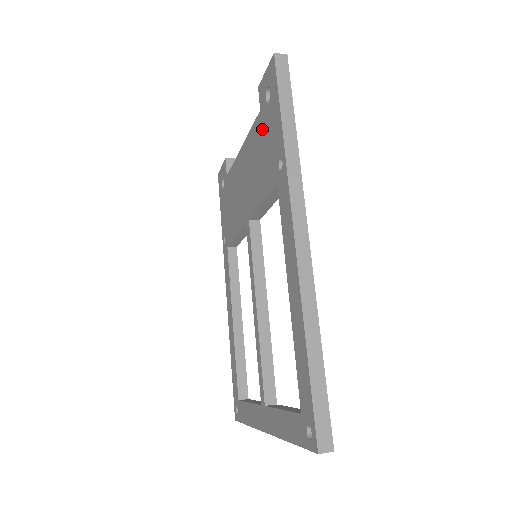
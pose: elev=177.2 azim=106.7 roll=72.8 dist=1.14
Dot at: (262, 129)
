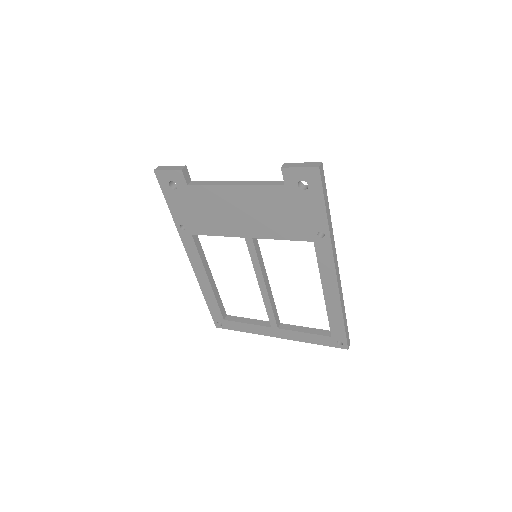
Dot at: (288, 200)
